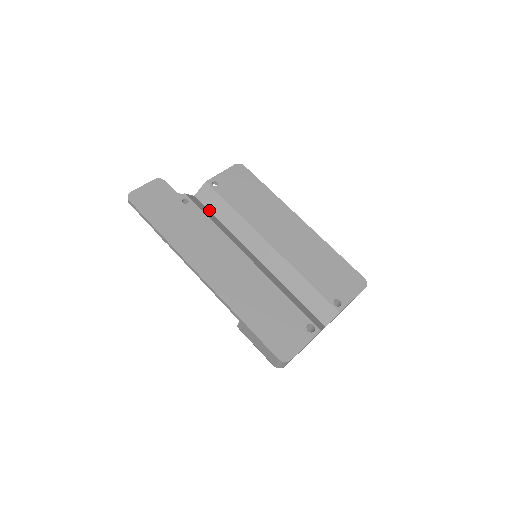
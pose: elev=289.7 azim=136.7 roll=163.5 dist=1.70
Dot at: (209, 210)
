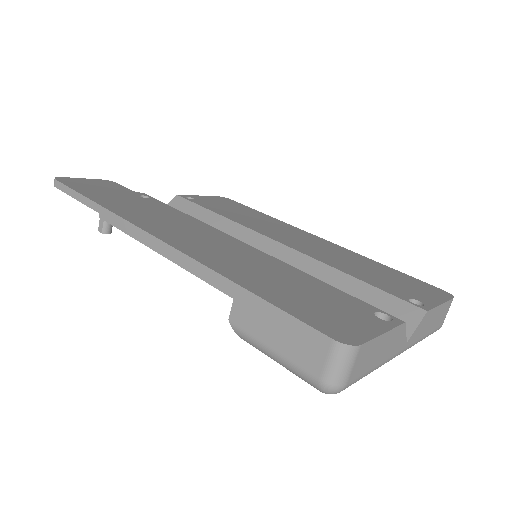
Dot at: occluded
